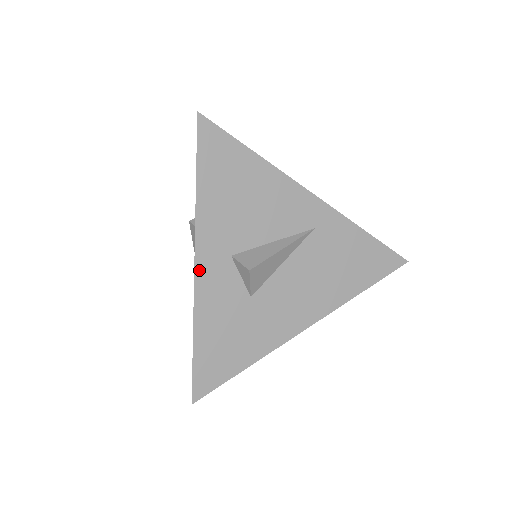
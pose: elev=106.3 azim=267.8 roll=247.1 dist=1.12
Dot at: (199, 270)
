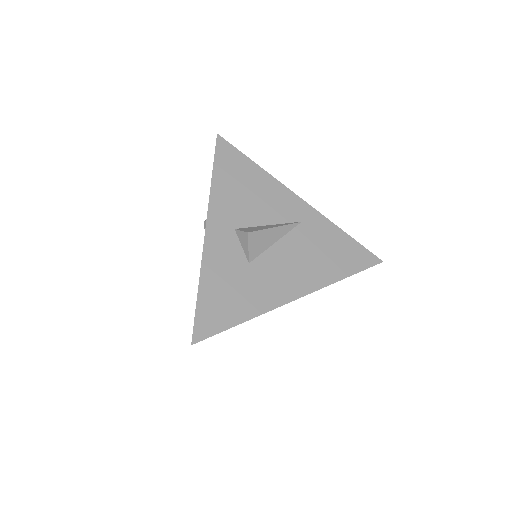
Dot at: (208, 235)
